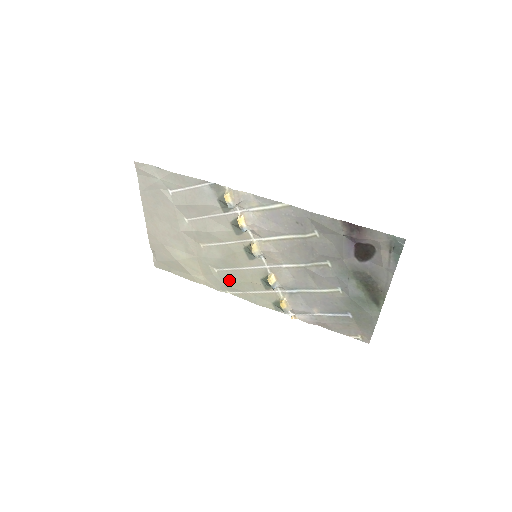
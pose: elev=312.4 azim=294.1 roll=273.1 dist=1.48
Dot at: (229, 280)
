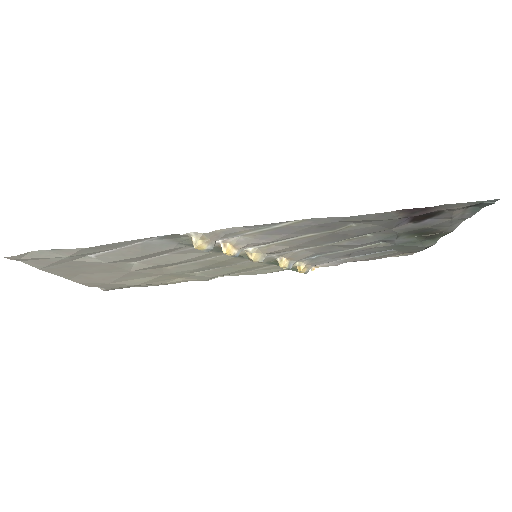
Dot at: (220, 273)
